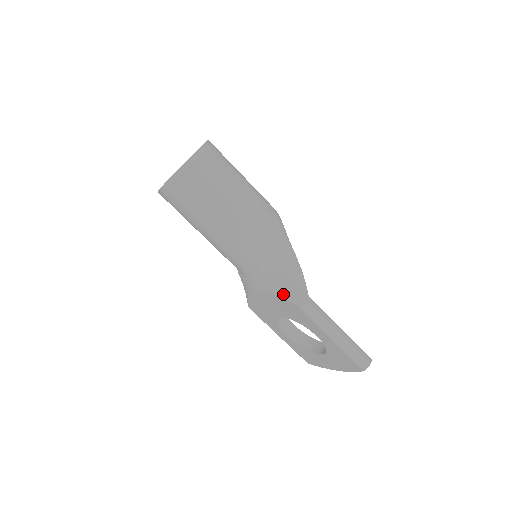
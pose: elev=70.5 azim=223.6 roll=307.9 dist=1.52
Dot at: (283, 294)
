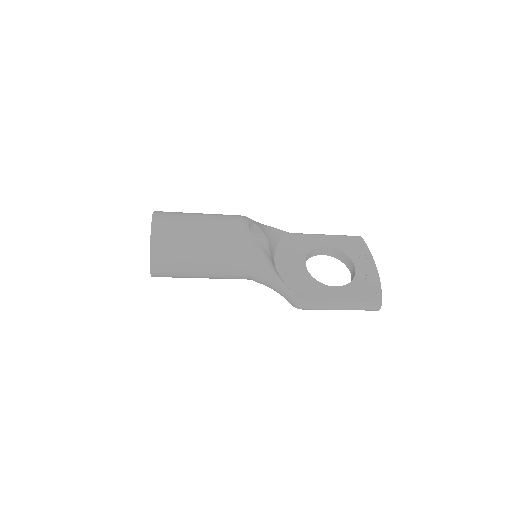
Dot at: occluded
